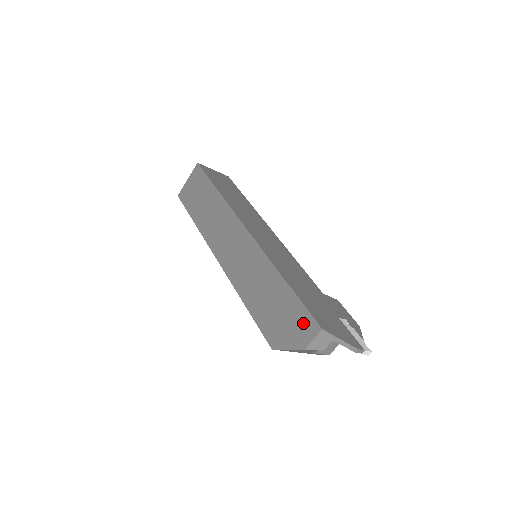
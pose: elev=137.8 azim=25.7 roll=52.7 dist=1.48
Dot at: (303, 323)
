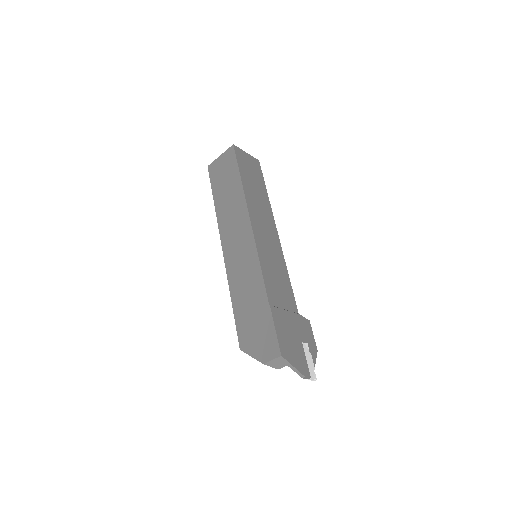
Dot at: (269, 343)
